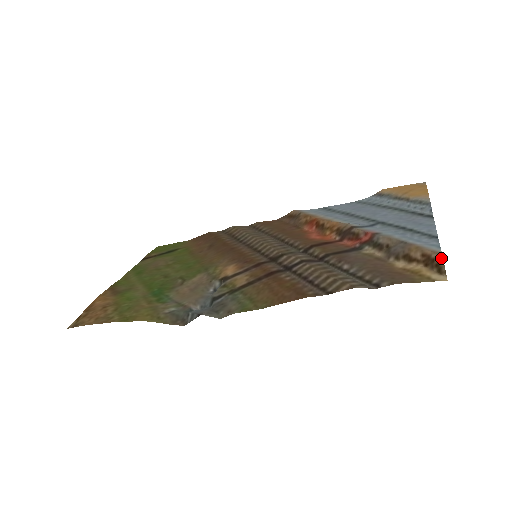
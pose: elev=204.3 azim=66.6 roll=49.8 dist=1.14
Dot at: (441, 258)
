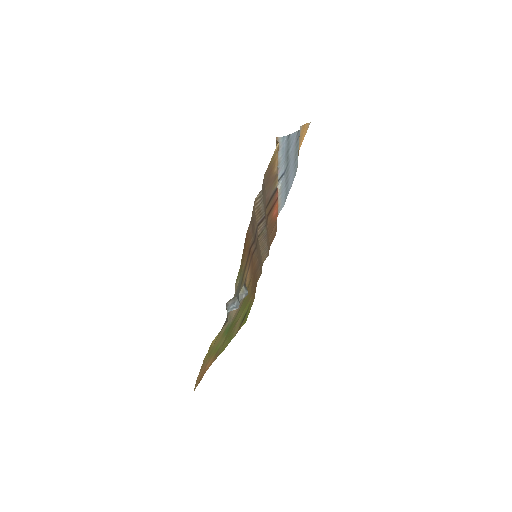
Dot at: occluded
